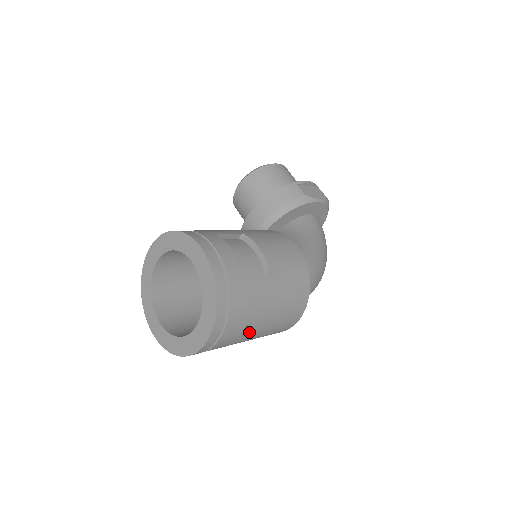
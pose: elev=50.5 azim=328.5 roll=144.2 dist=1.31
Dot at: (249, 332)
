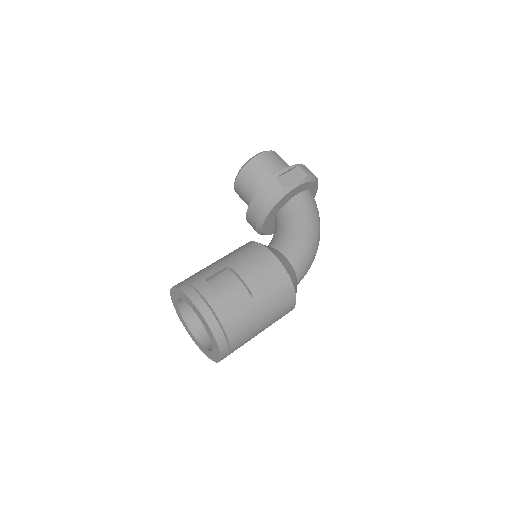
Dot at: (253, 335)
